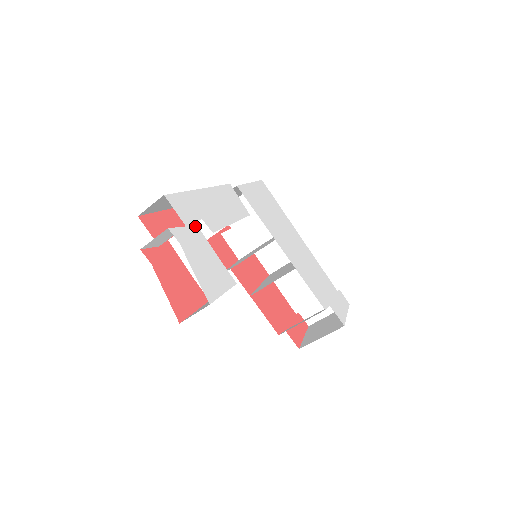
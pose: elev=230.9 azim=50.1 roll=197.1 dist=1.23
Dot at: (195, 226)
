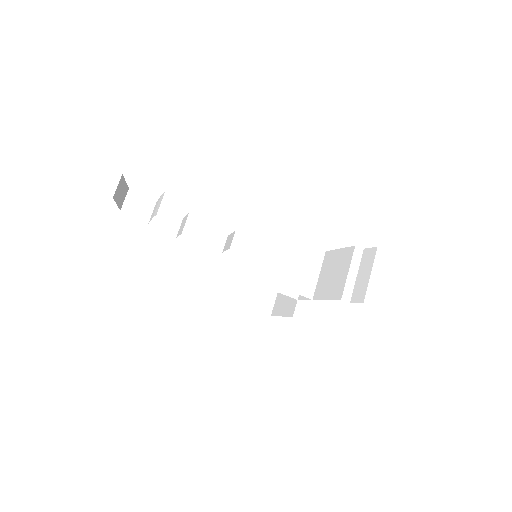
Dot at: occluded
